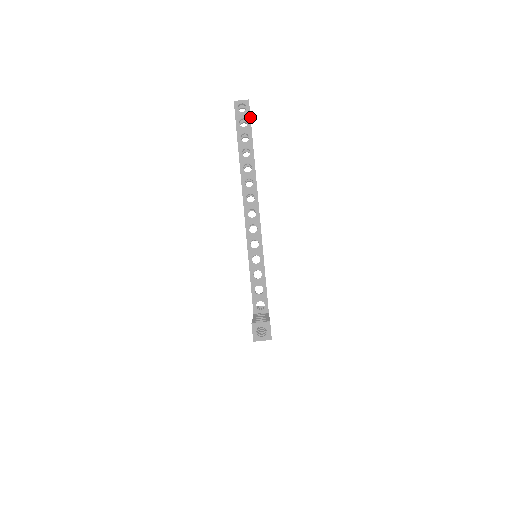
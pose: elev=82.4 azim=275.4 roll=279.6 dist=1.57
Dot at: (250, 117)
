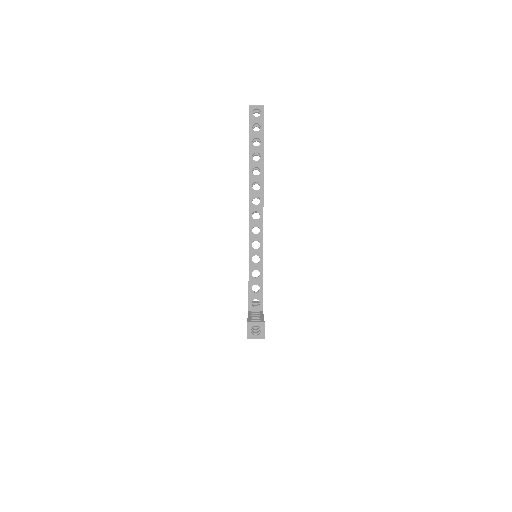
Dot at: (263, 123)
